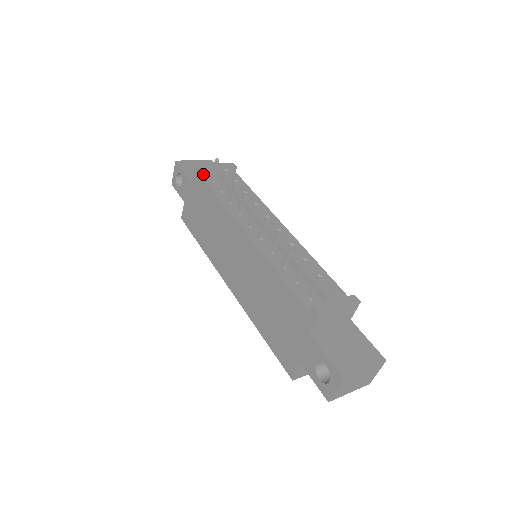
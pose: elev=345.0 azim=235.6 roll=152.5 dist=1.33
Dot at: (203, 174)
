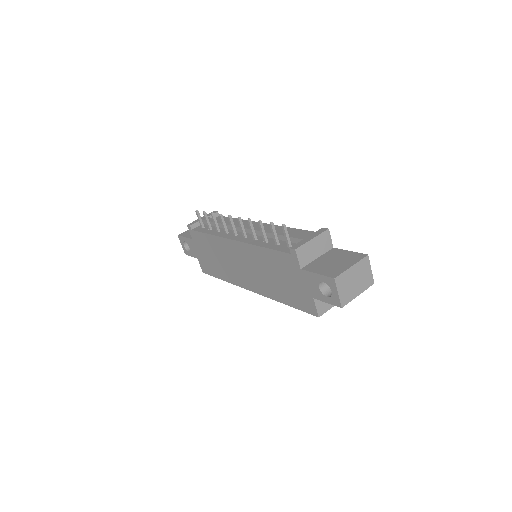
Dot at: (195, 228)
